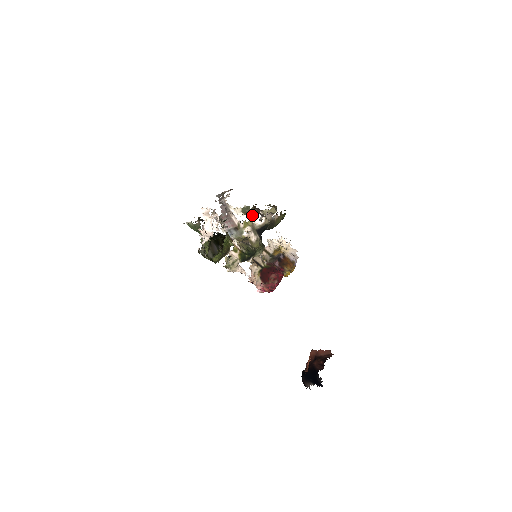
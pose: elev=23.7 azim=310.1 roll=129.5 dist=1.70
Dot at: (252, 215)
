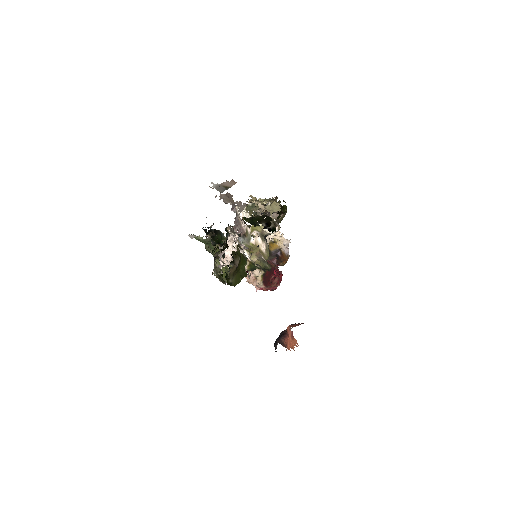
Dot at: occluded
